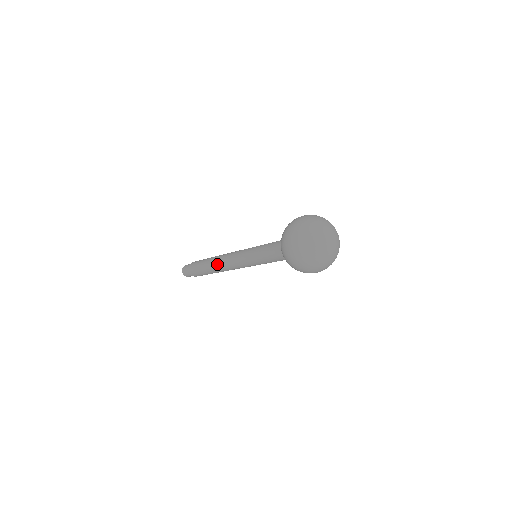
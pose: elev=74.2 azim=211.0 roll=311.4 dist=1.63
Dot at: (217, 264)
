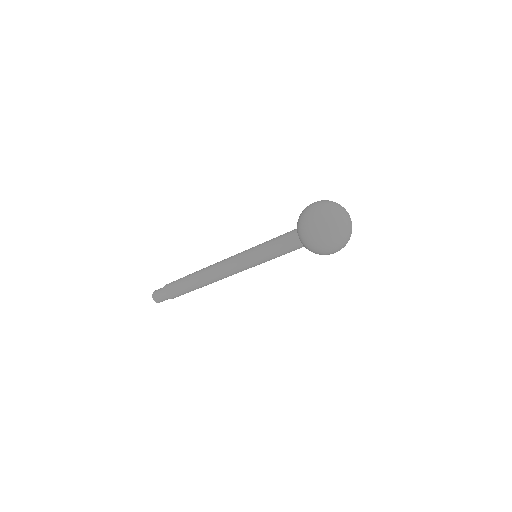
Dot at: (207, 269)
